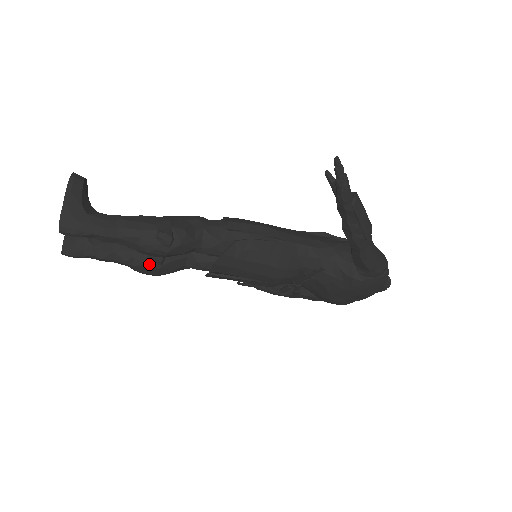
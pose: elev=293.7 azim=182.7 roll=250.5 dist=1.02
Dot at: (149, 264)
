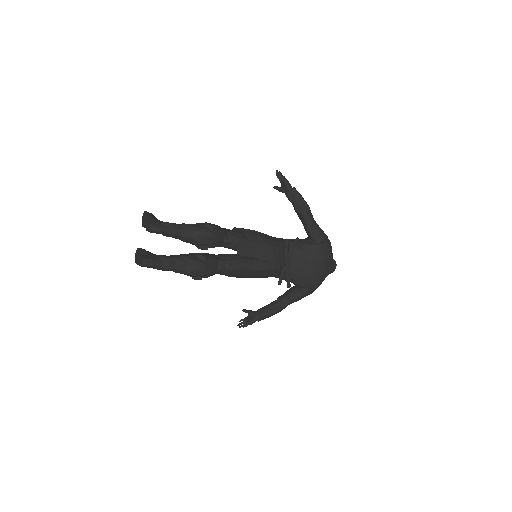
Dot at: (199, 261)
